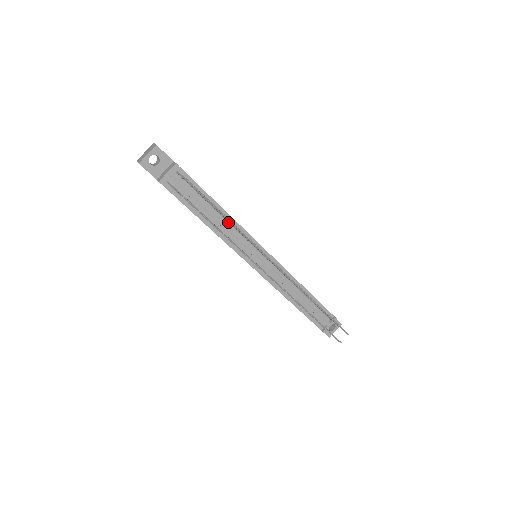
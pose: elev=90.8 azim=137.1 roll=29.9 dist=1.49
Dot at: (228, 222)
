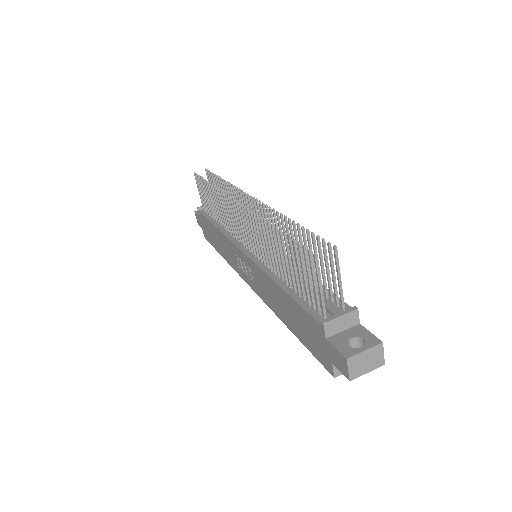
Dot at: occluded
